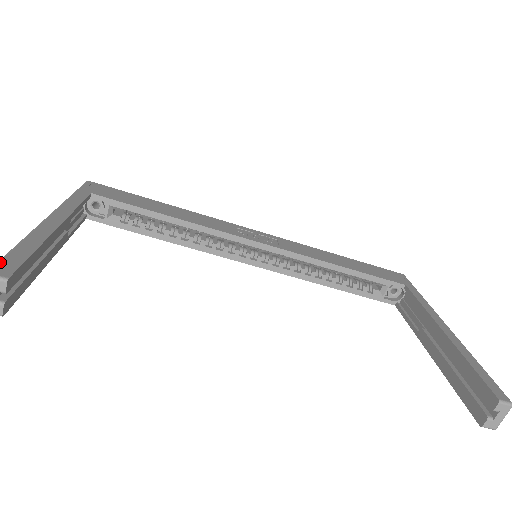
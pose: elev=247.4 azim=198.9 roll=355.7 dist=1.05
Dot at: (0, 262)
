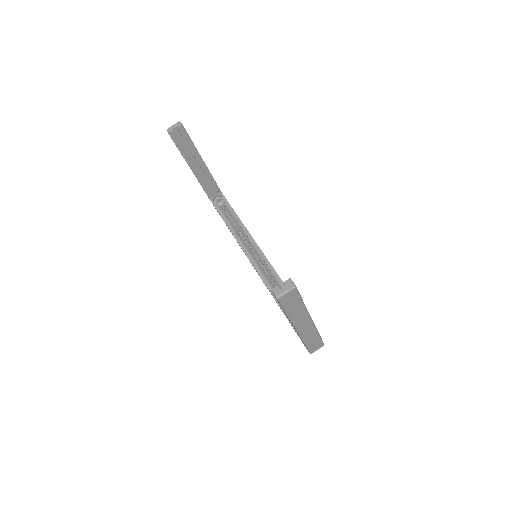
Dot at: occluded
